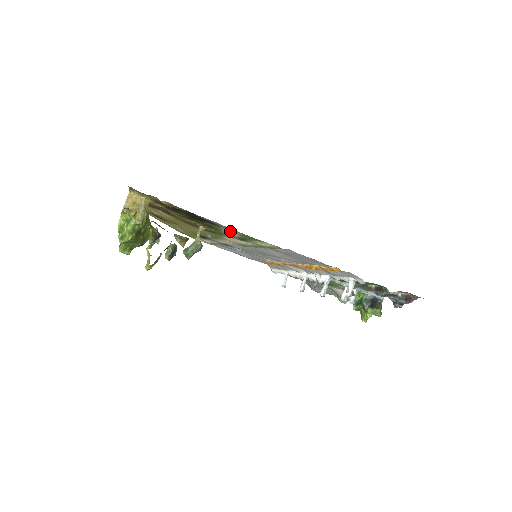
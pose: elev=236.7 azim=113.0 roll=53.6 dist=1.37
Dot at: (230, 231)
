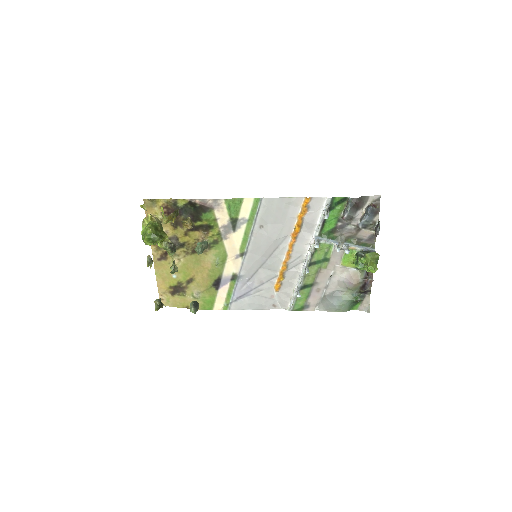
Dot at: (220, 212)
